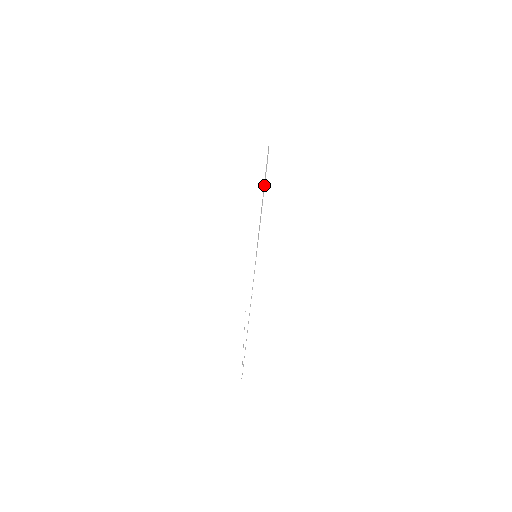
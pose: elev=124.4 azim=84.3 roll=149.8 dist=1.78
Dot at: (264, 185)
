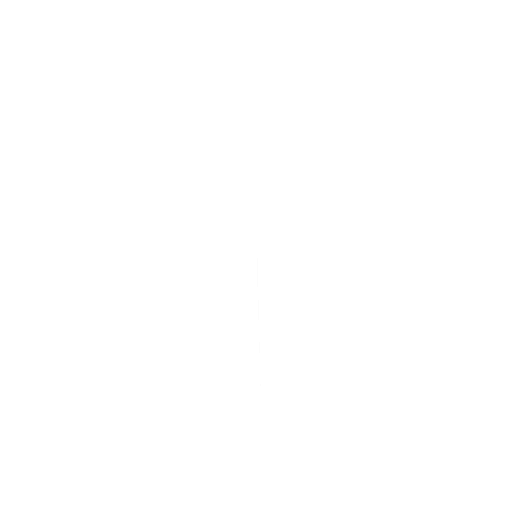
Dot at: occluded
